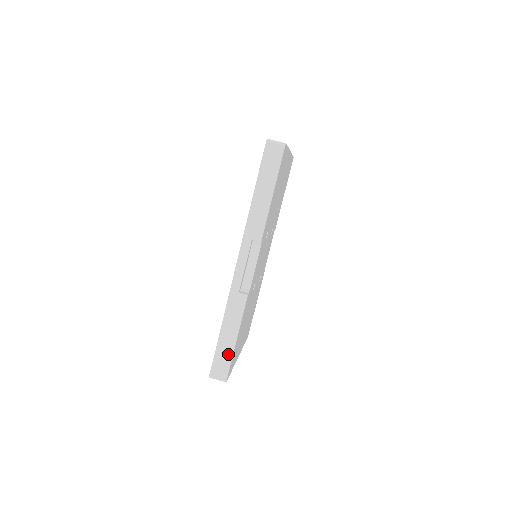
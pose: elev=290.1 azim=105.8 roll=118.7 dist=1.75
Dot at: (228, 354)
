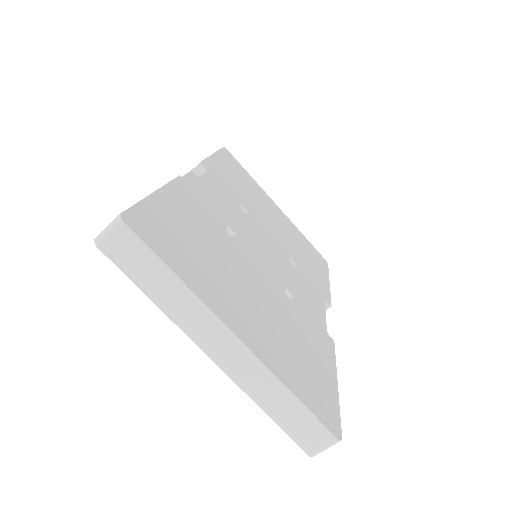
Dot at: occluded
